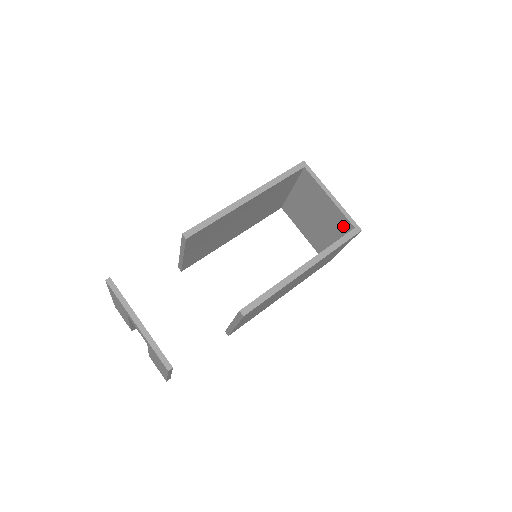
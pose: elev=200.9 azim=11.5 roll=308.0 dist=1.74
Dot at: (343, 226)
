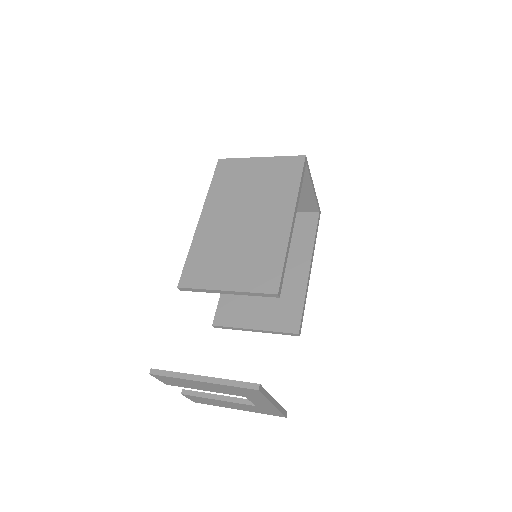
Dot at: (305, 207)
